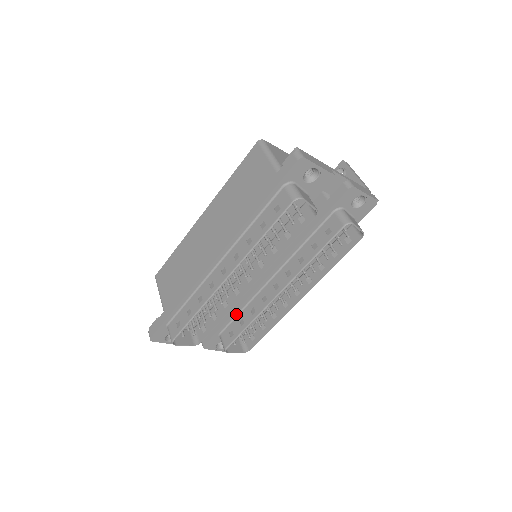
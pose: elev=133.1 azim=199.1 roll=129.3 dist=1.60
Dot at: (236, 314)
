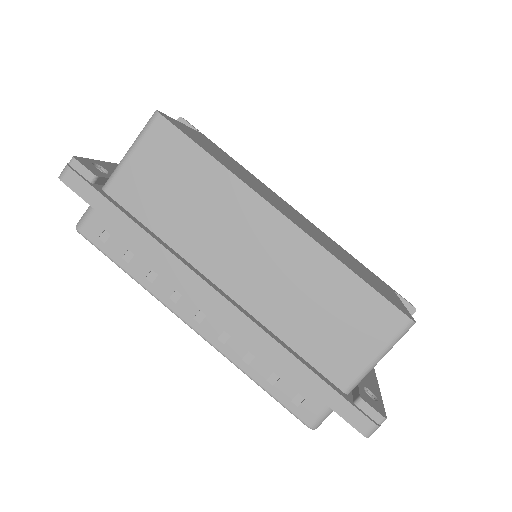
Dot at: occluded
